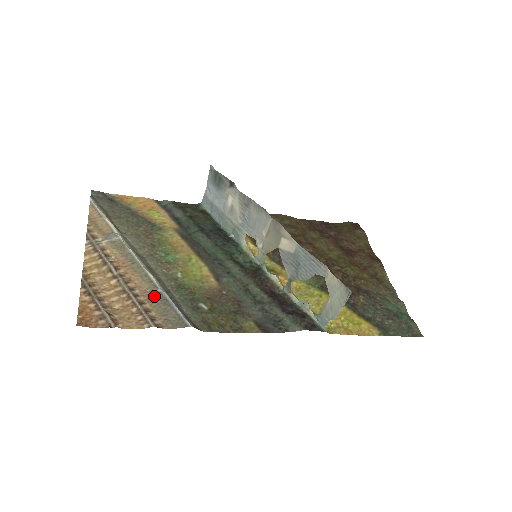
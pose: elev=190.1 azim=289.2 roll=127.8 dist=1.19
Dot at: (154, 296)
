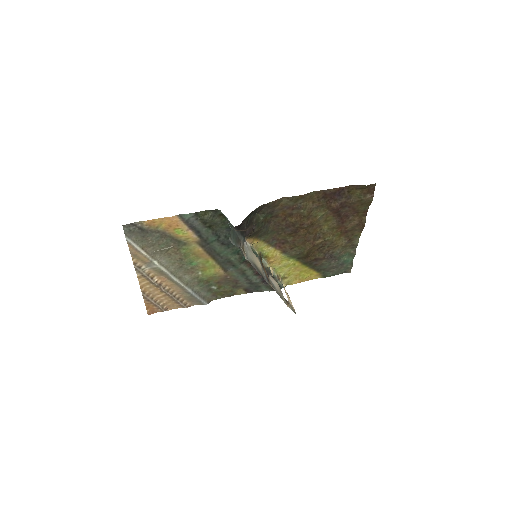
Dot at: (185, 293)
